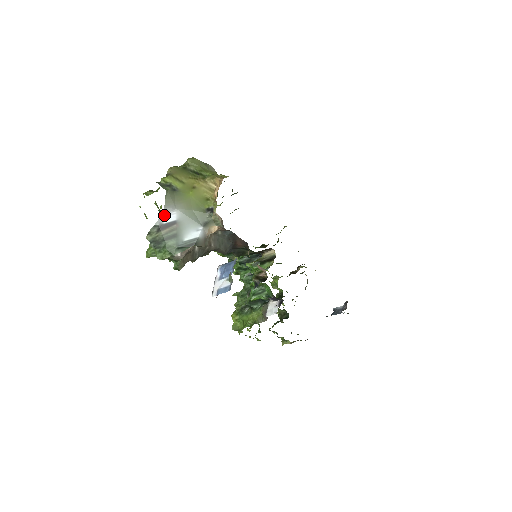
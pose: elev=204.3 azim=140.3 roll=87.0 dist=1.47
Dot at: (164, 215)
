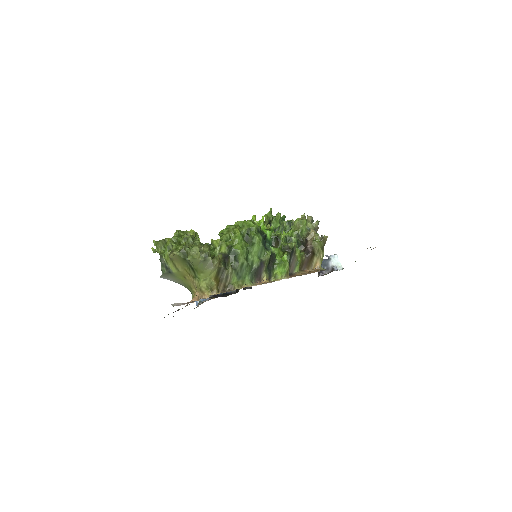
Dot at: occluded
